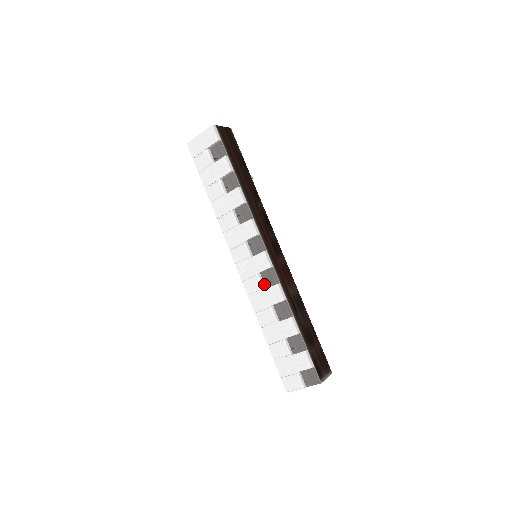
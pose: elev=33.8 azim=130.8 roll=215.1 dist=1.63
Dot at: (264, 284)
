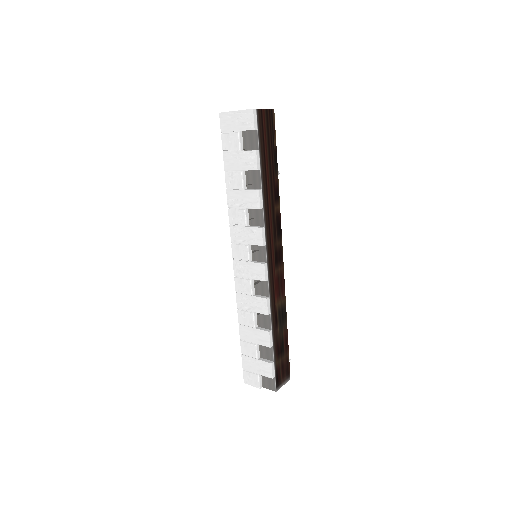
Dot at: (254, 290)
